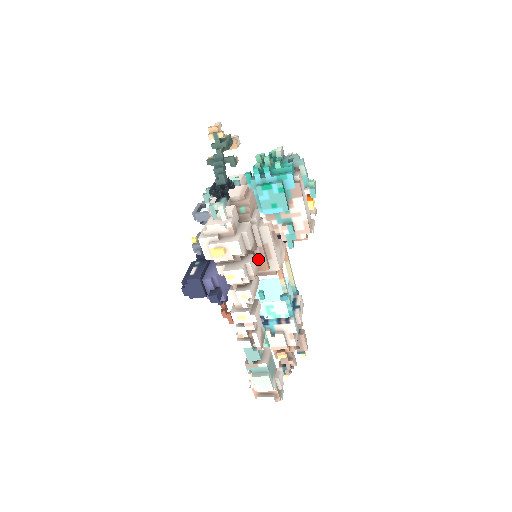
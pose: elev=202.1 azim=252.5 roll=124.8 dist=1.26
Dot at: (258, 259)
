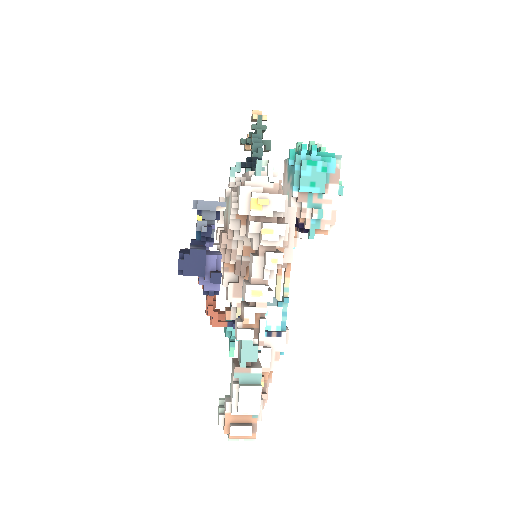
Dot at: occluded
